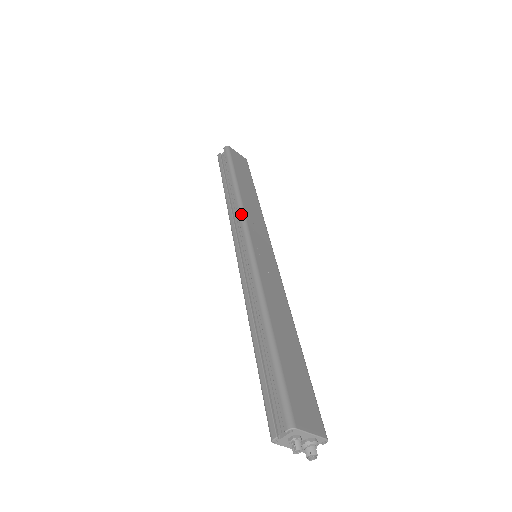
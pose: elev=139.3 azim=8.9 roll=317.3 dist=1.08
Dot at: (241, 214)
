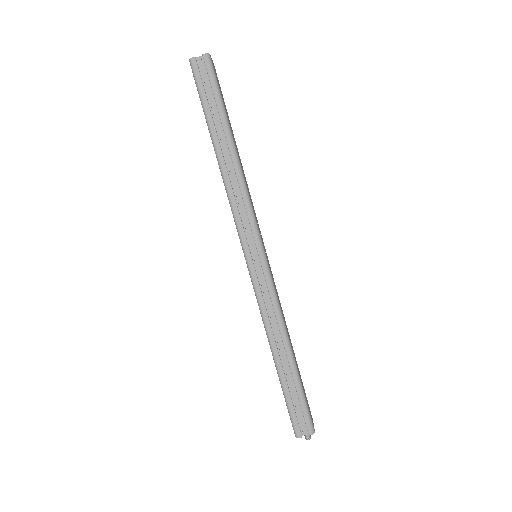
Dot at: (251, 211)
